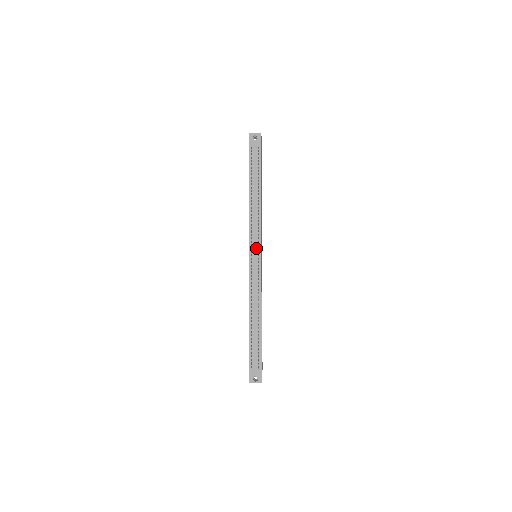
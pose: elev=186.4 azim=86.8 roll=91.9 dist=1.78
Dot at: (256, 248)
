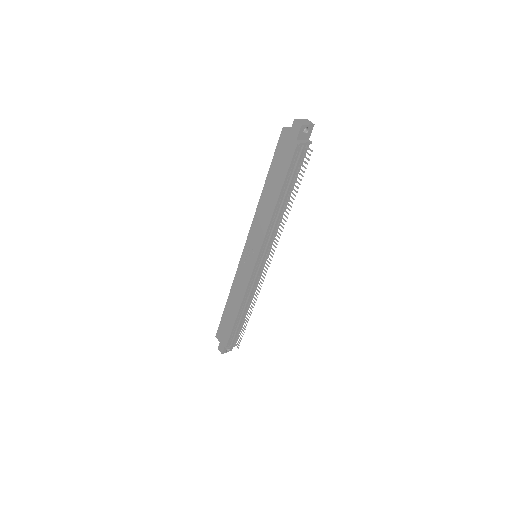
Dot at: (264, 255)
